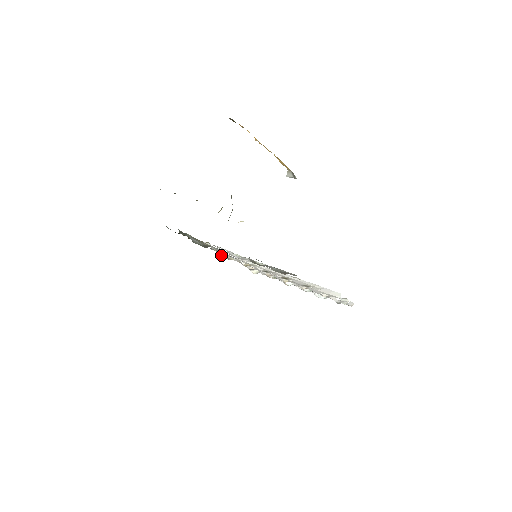
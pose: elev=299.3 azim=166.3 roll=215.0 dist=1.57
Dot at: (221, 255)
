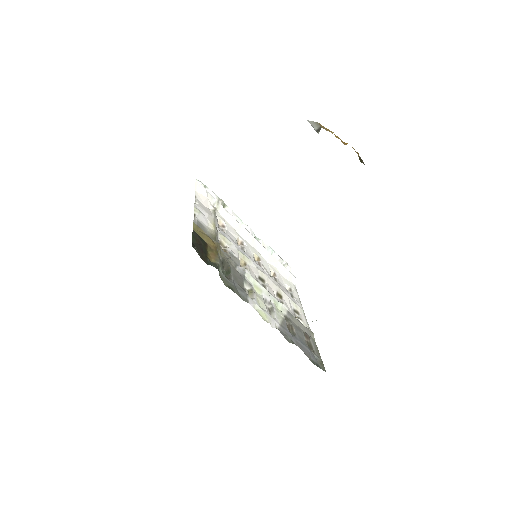
Dot at: occluded
